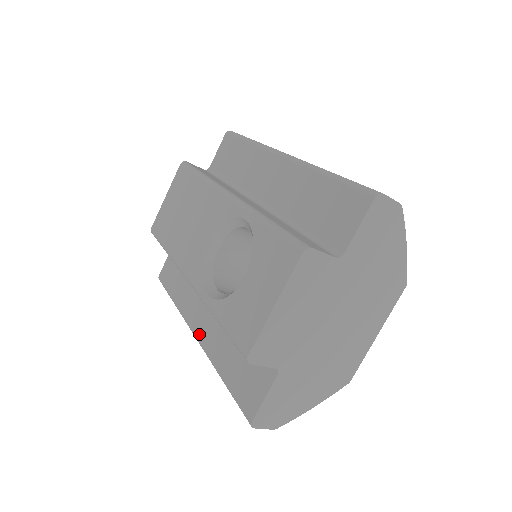
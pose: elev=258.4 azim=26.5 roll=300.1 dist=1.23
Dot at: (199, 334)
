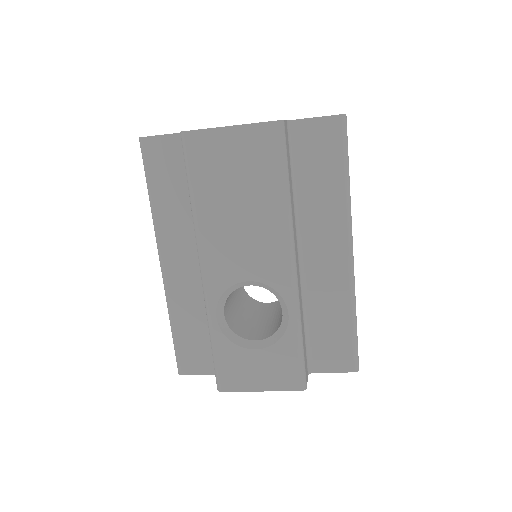
Dot at: (168, 274)
